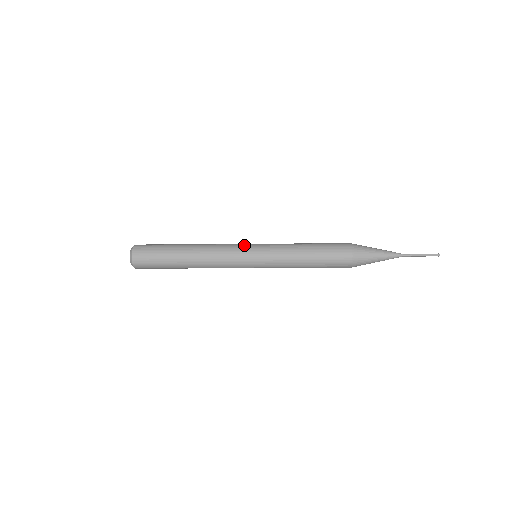
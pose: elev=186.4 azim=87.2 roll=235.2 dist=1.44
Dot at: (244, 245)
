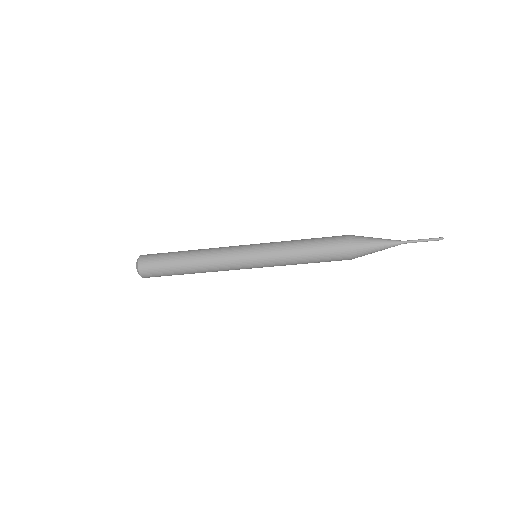
Dot at: (243, 245)
